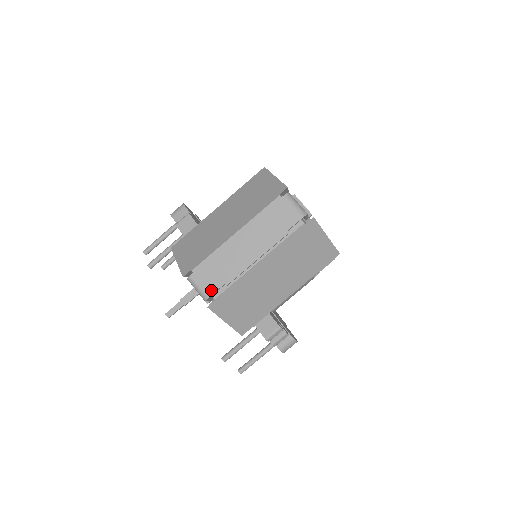
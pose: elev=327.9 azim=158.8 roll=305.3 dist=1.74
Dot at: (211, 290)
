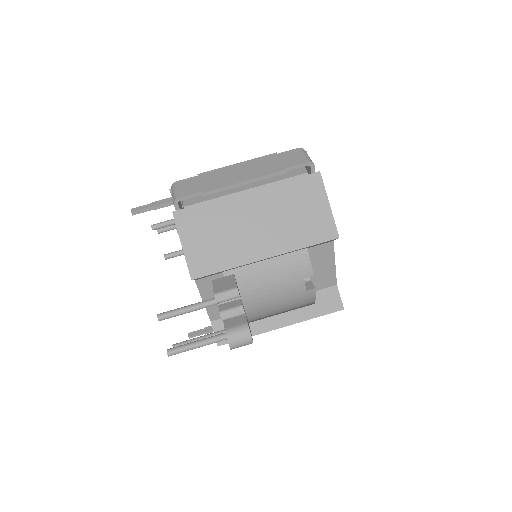
Dot at: (185, 193)
